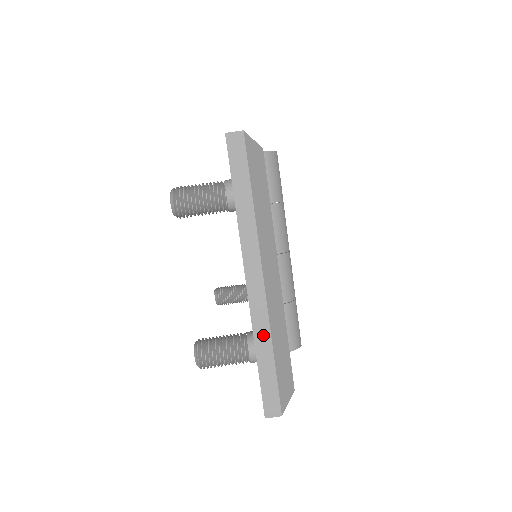
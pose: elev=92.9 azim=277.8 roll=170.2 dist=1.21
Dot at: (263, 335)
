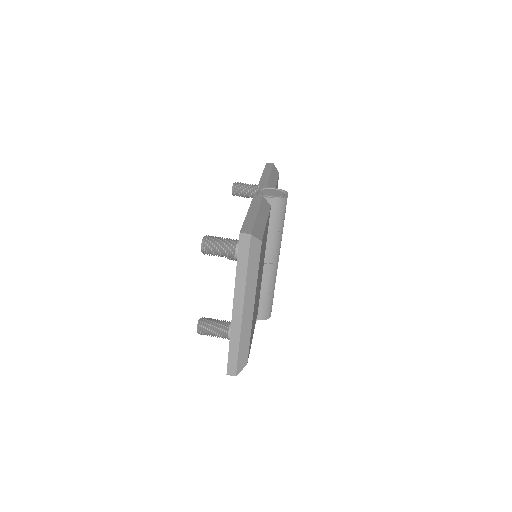
Dot at: (235, 337)
